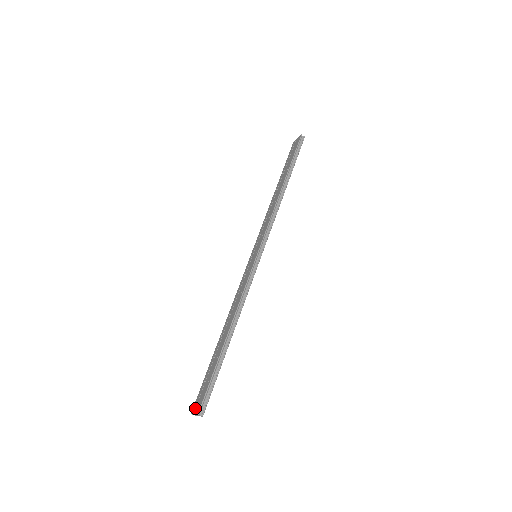
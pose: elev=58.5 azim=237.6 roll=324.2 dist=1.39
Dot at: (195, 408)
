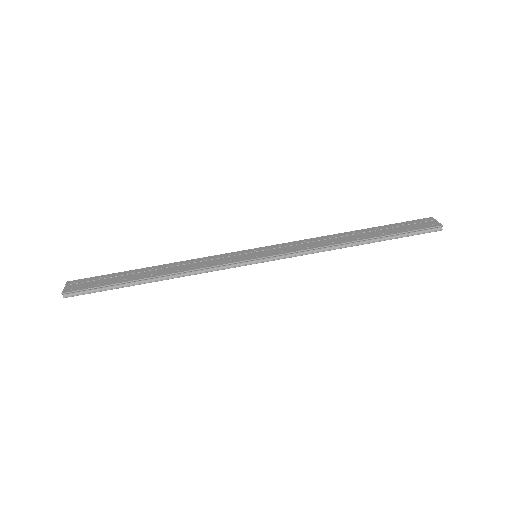
Dot at: (71, 284)
